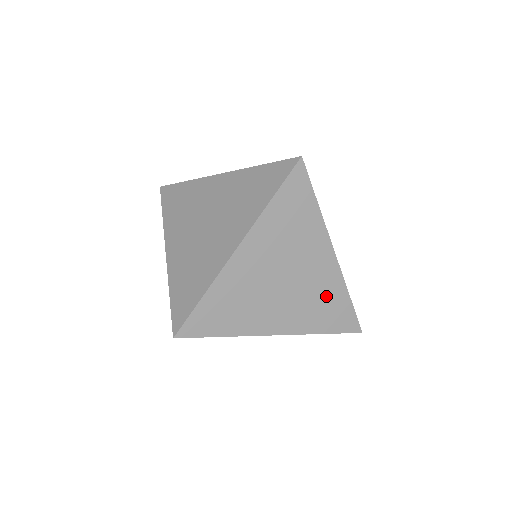
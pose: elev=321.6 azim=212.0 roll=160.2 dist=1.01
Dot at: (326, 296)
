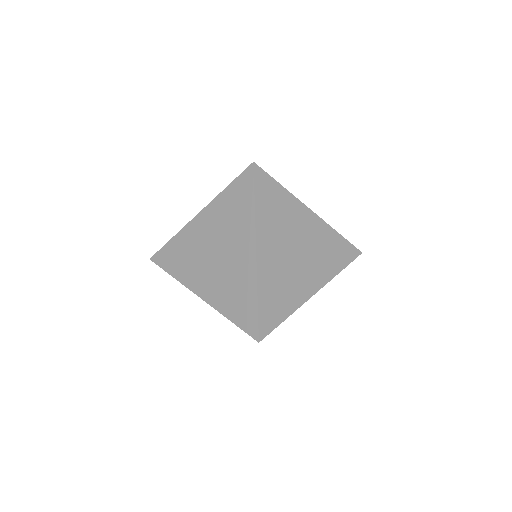
Dot at: occluded
